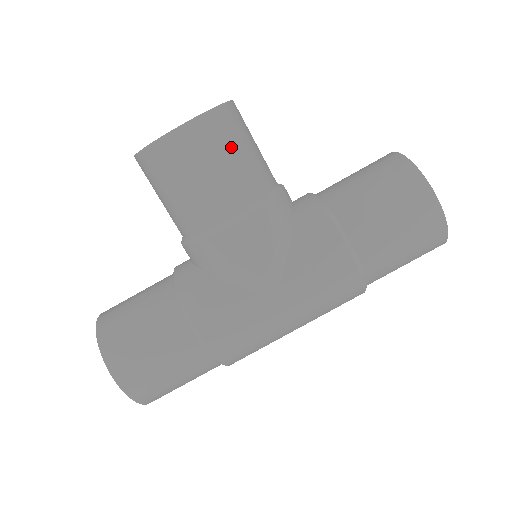
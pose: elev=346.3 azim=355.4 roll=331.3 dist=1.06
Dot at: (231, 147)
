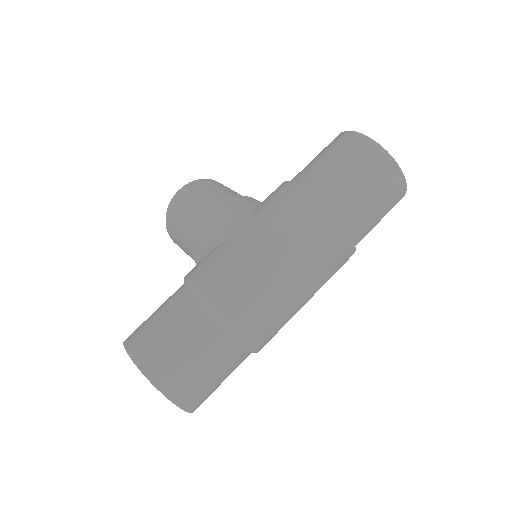
Dot at: (212, 187)
